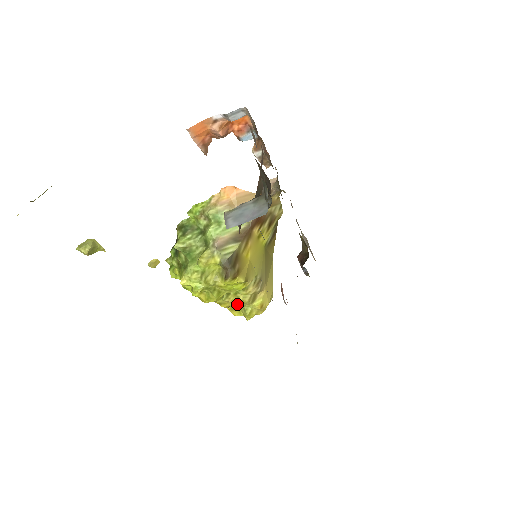
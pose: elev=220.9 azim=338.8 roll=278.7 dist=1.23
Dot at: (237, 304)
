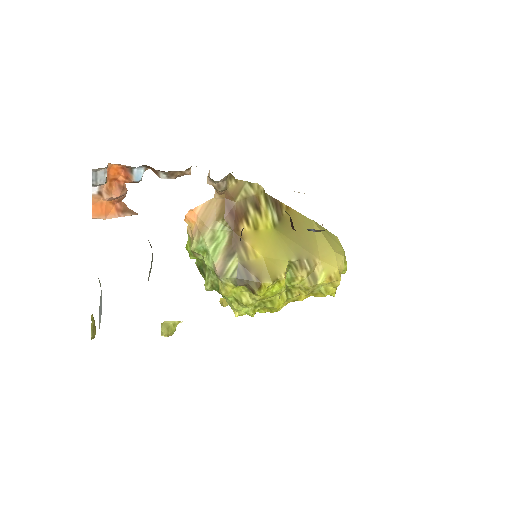
Dot at: (306, 293)
